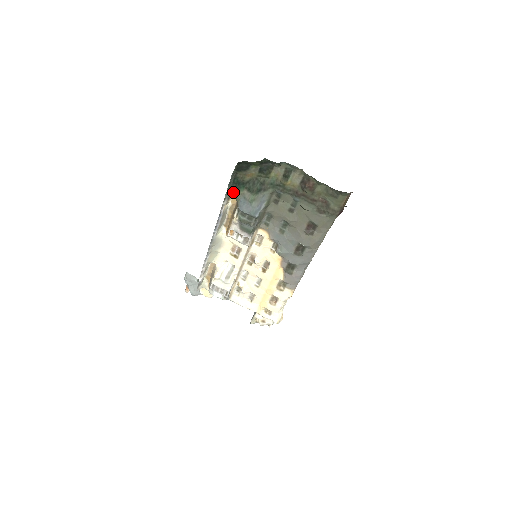
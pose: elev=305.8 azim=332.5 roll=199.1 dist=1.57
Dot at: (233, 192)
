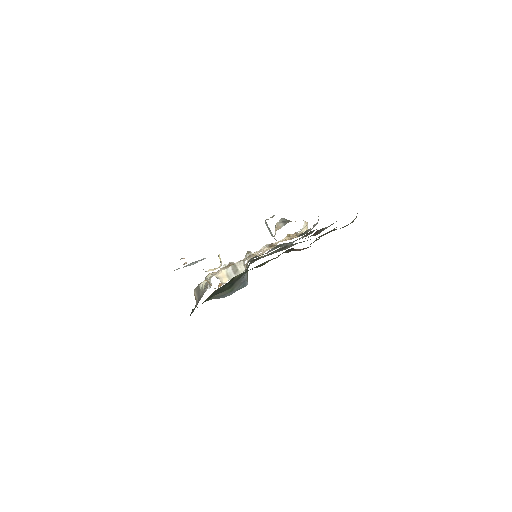
Dot at: occluded
